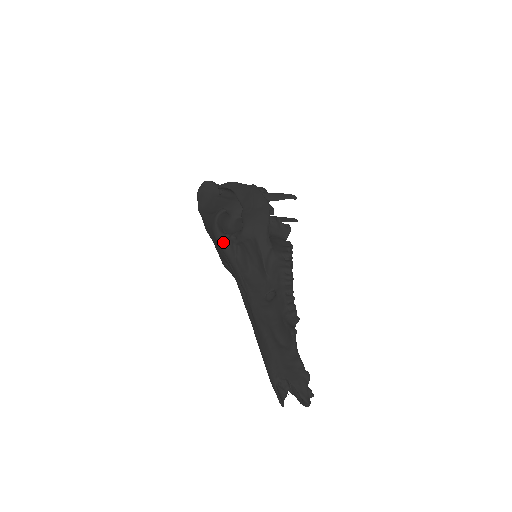
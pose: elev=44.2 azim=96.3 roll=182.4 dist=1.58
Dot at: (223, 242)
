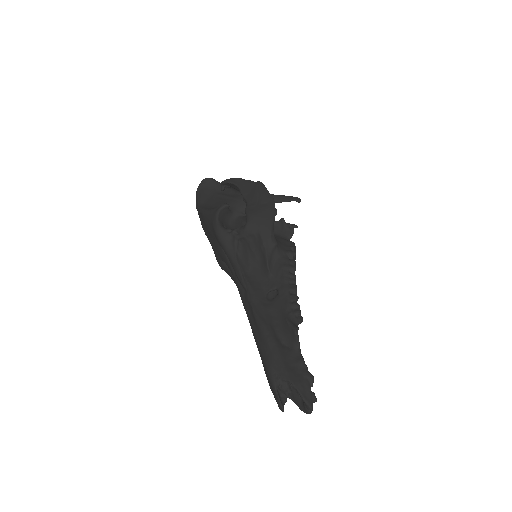
Dot at: (224, 237)
